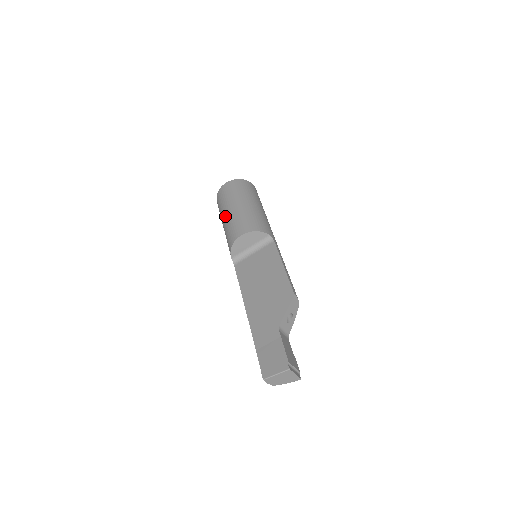
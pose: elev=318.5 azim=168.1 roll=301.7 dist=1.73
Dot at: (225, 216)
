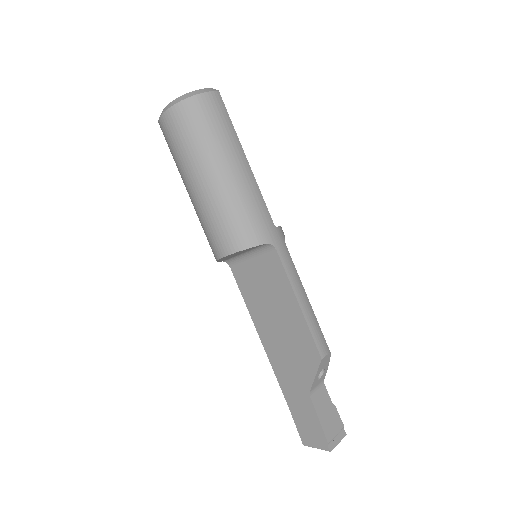
Dot at: occluded
